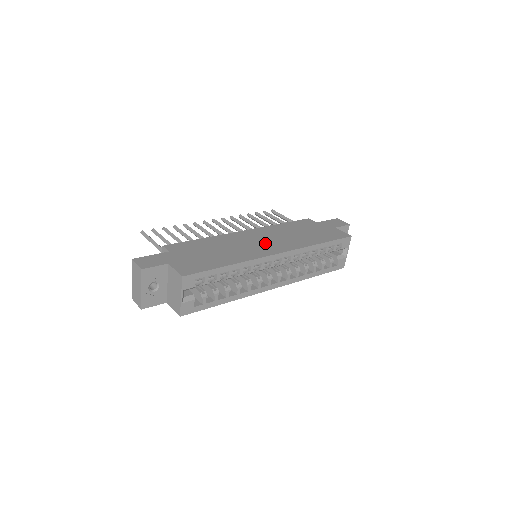
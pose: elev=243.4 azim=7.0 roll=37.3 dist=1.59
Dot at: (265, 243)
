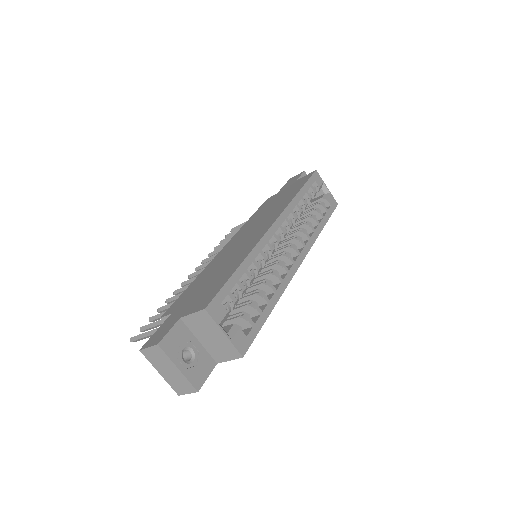
Dot at: (252, 233)
